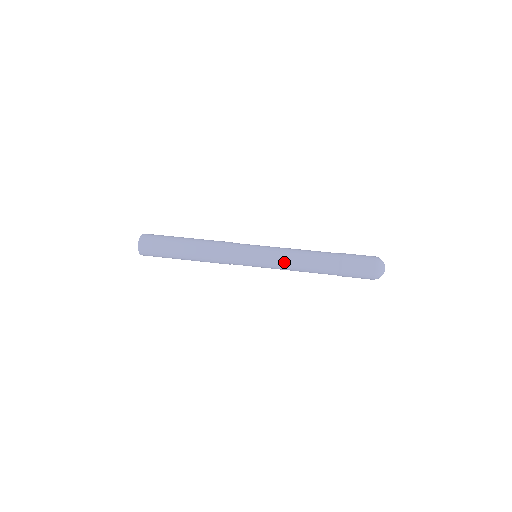
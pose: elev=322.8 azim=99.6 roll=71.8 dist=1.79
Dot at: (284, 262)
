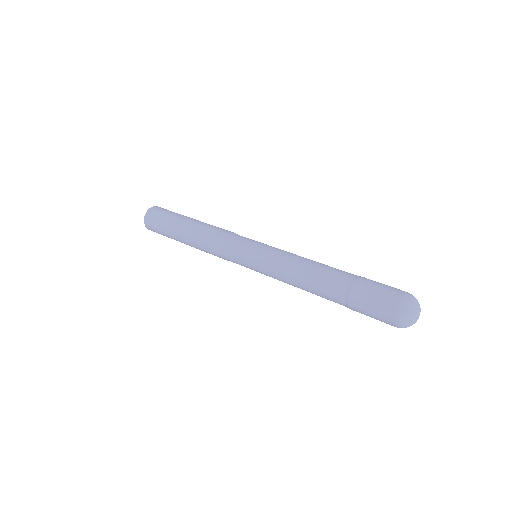
Dot at: (281, 263)
